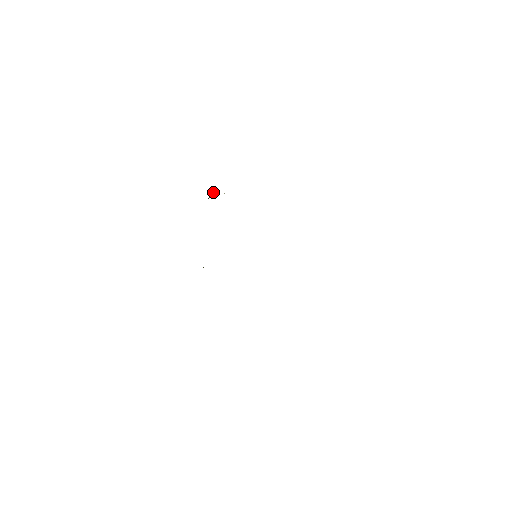
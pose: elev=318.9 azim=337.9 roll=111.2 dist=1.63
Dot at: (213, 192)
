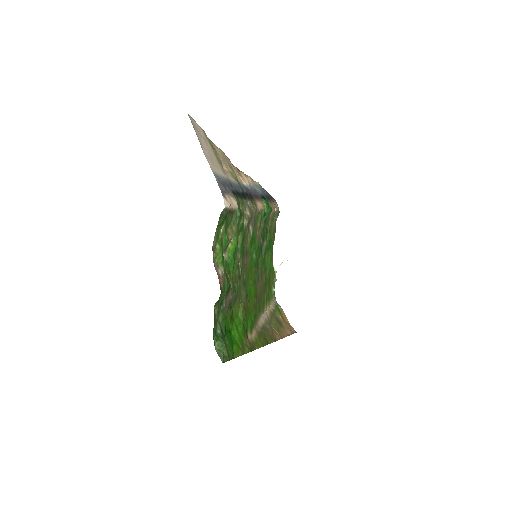
Dot at: (275, 267)
